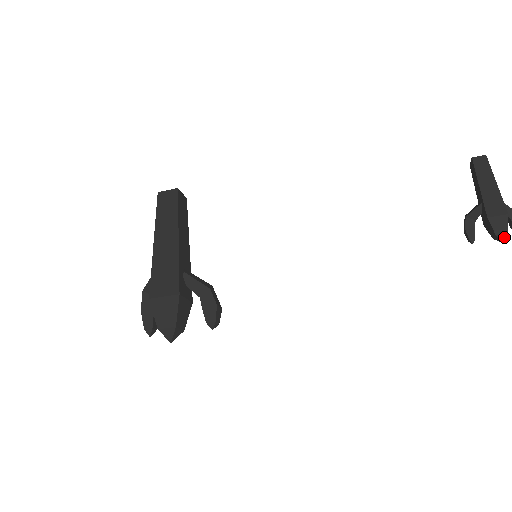
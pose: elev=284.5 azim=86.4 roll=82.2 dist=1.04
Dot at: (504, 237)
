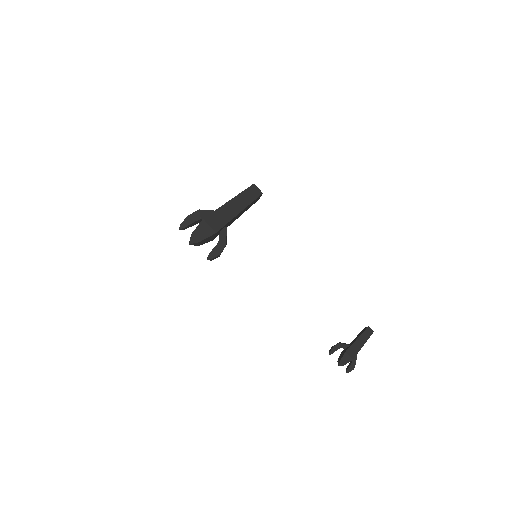
Dot at: (341, 365)
